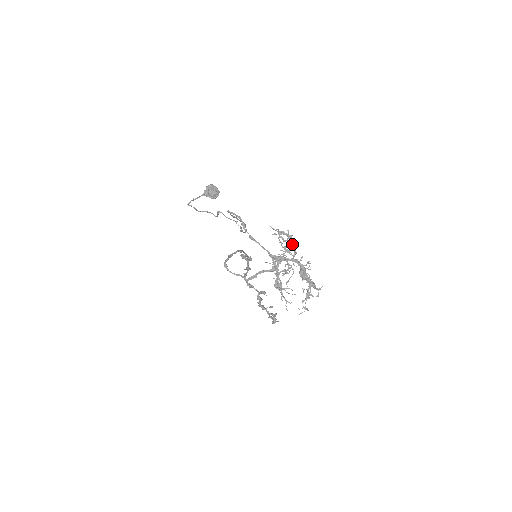
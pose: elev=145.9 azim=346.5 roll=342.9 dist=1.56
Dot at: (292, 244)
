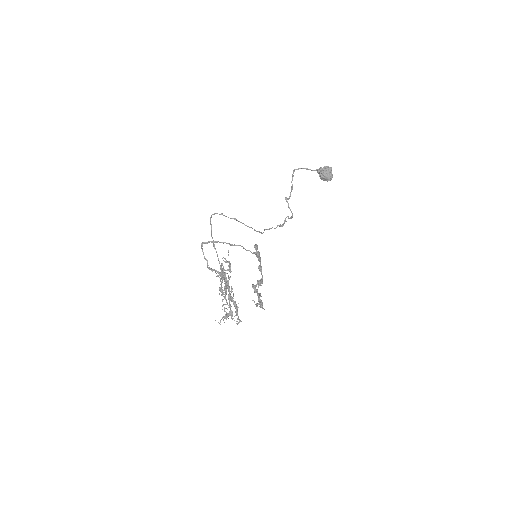
Dot at: (223, 277)
